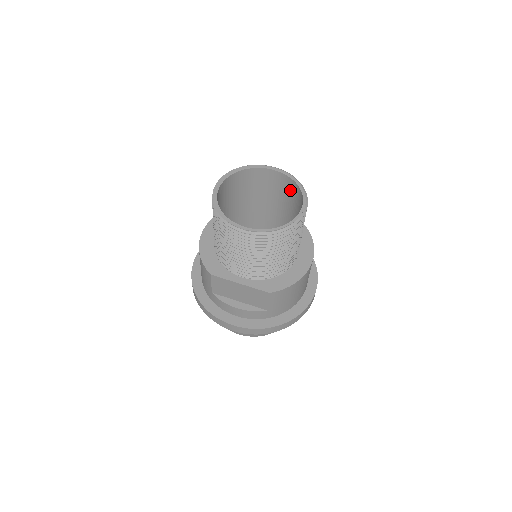
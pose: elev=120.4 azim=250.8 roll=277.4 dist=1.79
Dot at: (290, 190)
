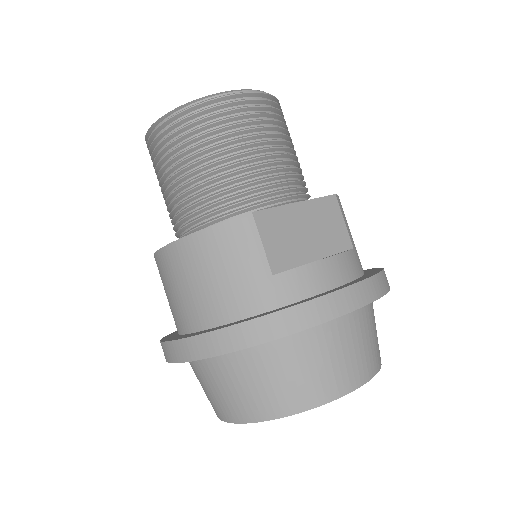
Dot at: occluded
